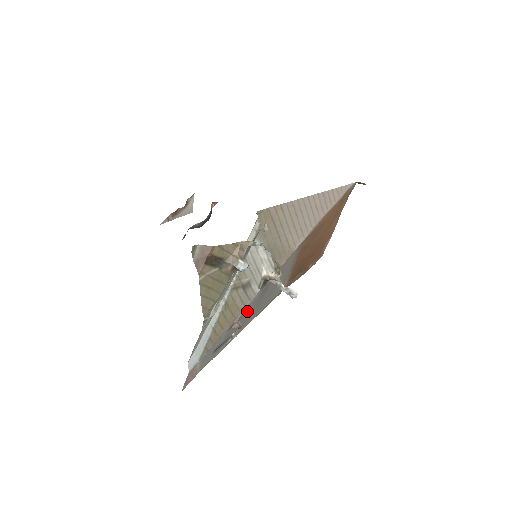
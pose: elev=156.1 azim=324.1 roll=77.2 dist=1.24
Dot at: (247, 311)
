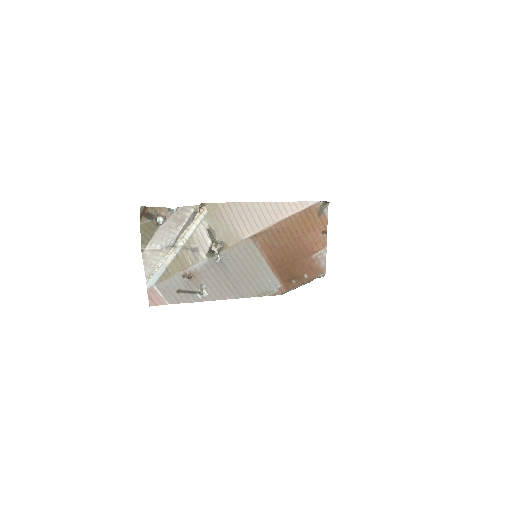
Dot at: (204, 274)
